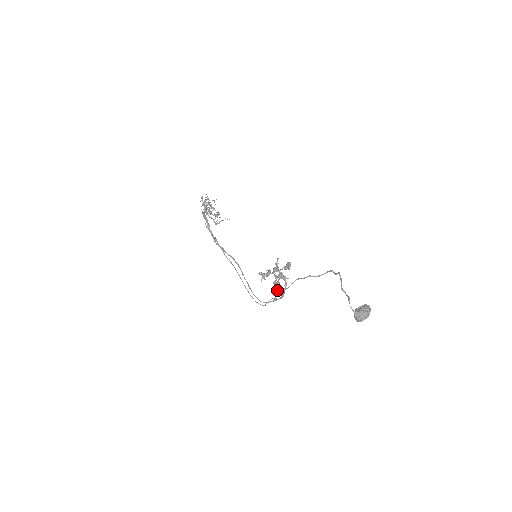
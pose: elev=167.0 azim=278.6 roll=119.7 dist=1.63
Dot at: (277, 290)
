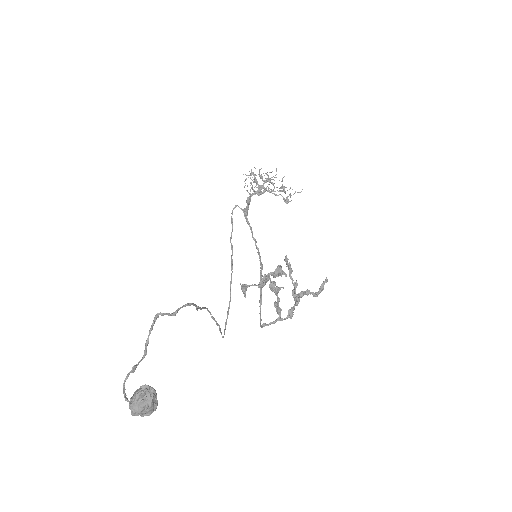
Dot at: occluded
